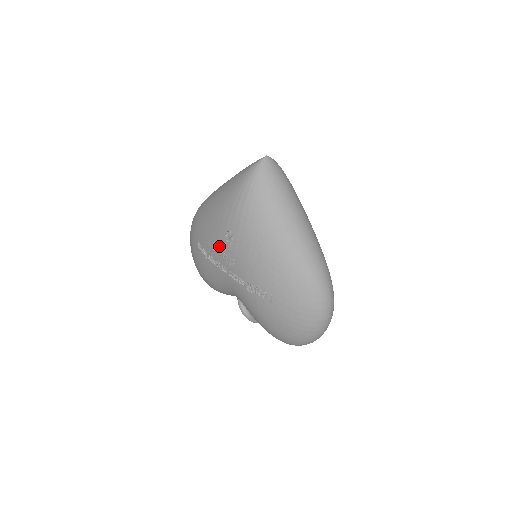
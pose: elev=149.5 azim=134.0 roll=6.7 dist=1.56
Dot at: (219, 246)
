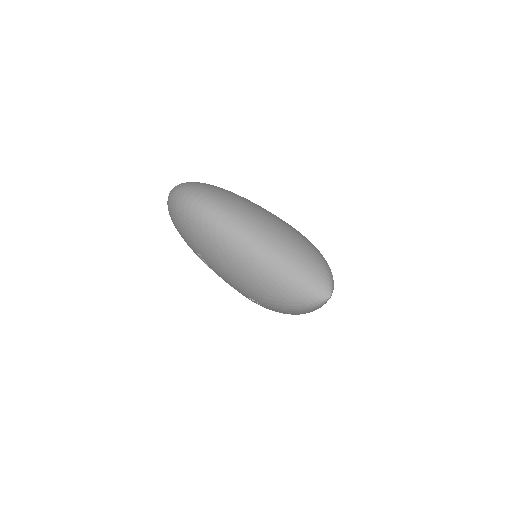
Dot at: occluded
